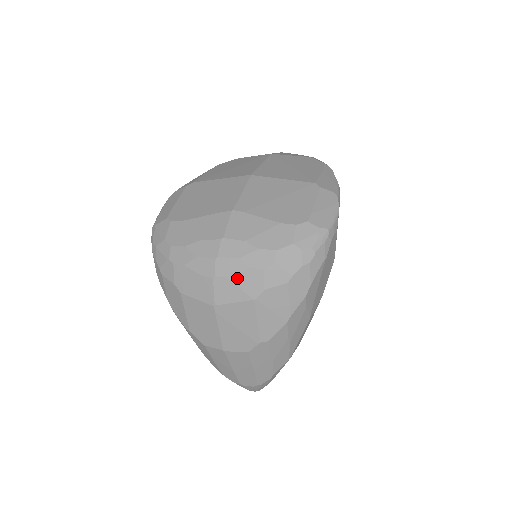
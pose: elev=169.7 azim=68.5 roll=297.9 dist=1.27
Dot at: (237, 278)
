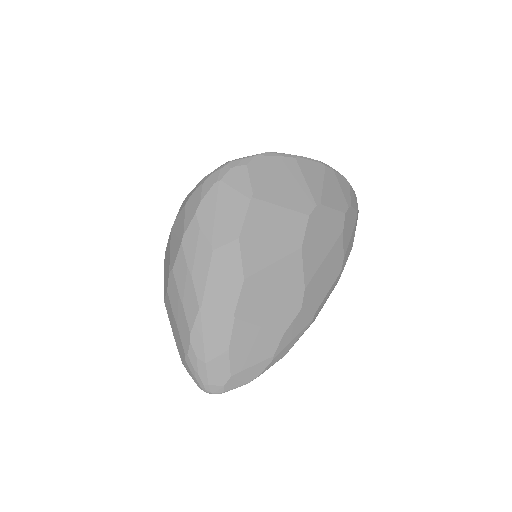
Dot at: occluded
